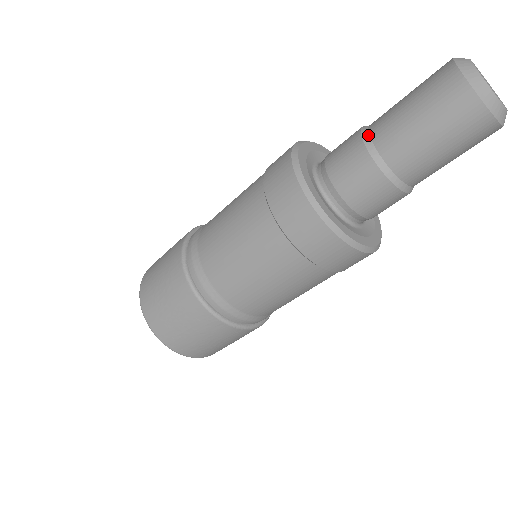
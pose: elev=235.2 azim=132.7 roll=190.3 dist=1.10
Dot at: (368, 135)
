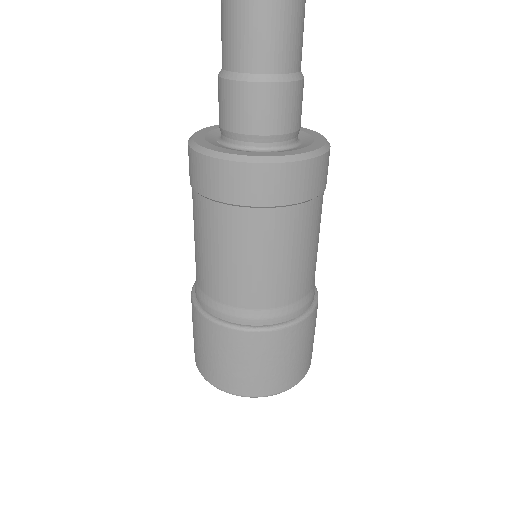
Dot at: (221, 70)
